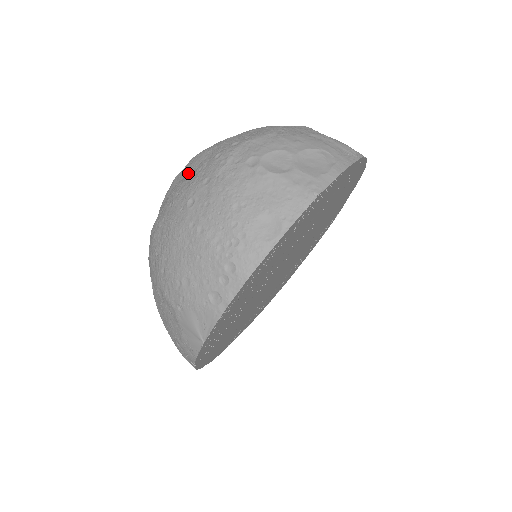
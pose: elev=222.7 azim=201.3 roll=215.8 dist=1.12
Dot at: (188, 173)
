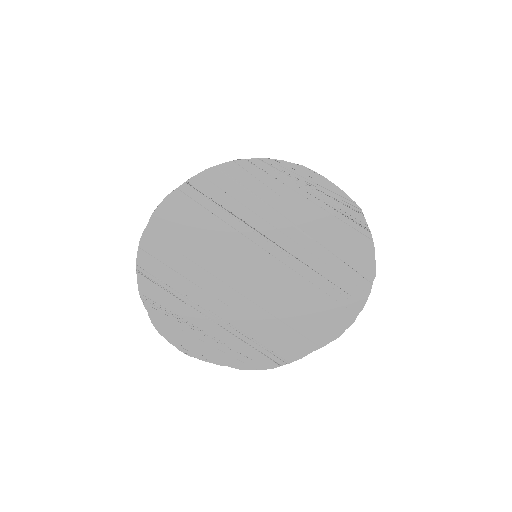
Dot at: occluded
